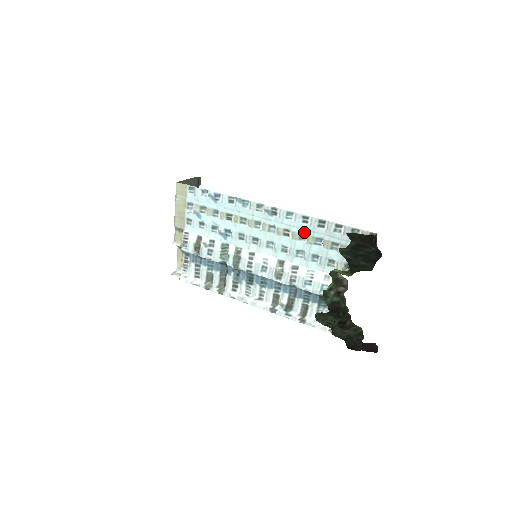
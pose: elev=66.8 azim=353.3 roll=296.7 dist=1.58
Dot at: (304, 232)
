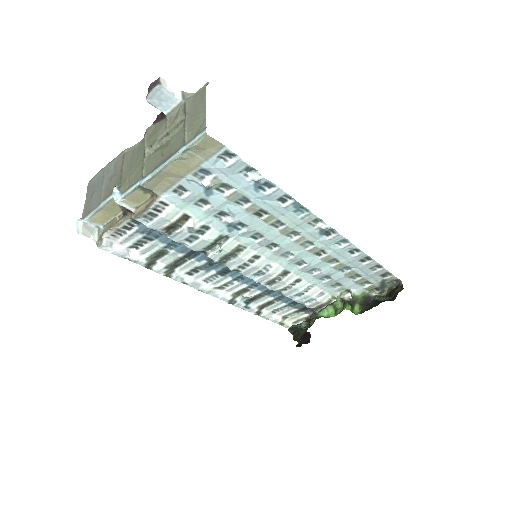
Dot at: (340, 259)
